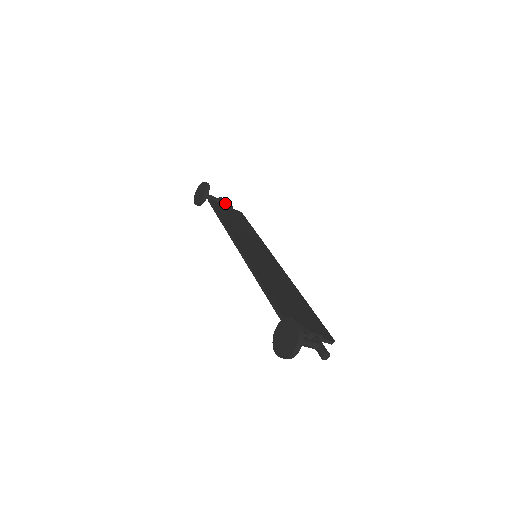
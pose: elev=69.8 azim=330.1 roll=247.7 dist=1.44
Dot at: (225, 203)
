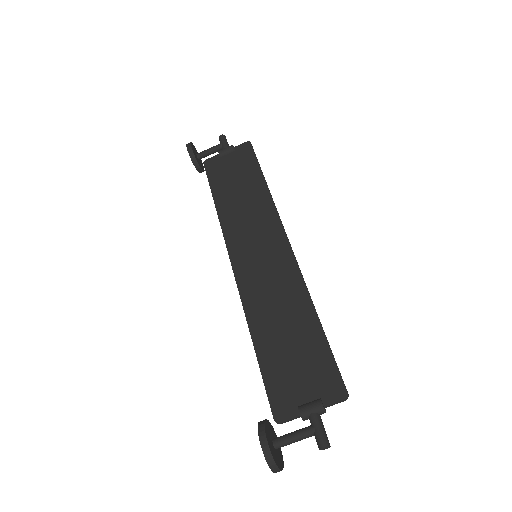
Dot at: (222, 151)
